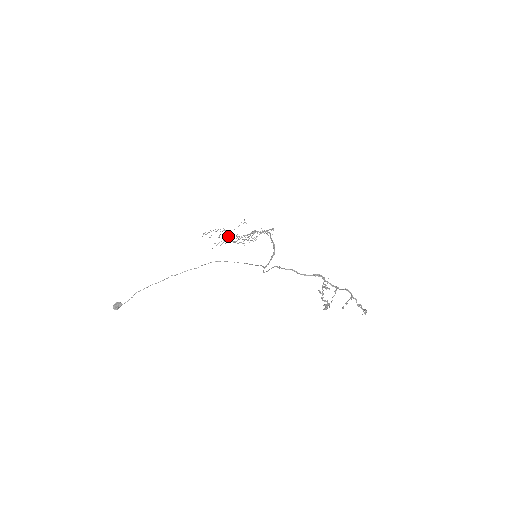
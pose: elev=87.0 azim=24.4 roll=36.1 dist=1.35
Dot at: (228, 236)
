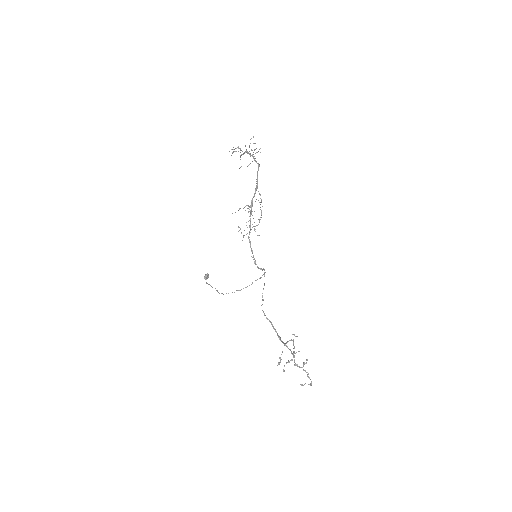
Dot at: occluded
